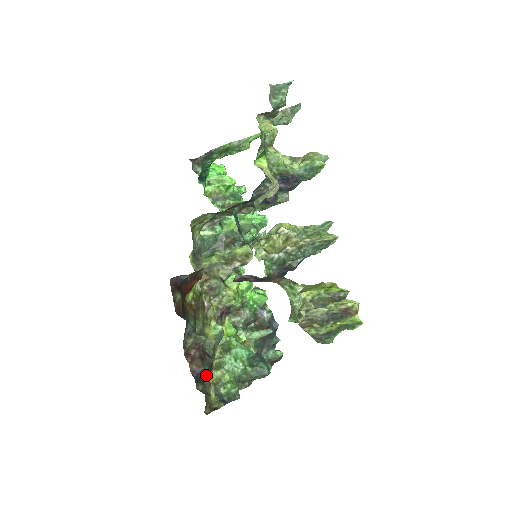
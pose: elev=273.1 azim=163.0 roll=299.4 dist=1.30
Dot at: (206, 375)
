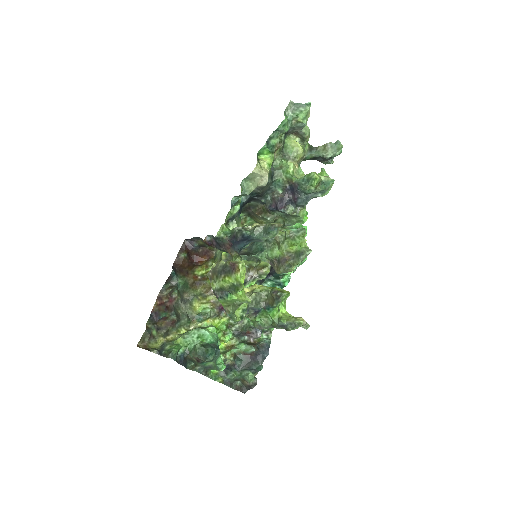
Dot at: (165, 327)
